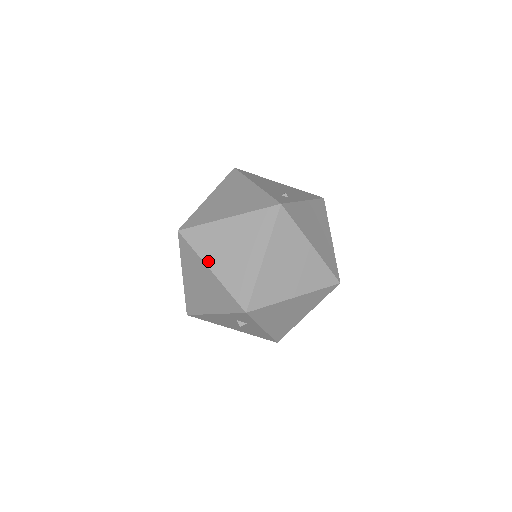
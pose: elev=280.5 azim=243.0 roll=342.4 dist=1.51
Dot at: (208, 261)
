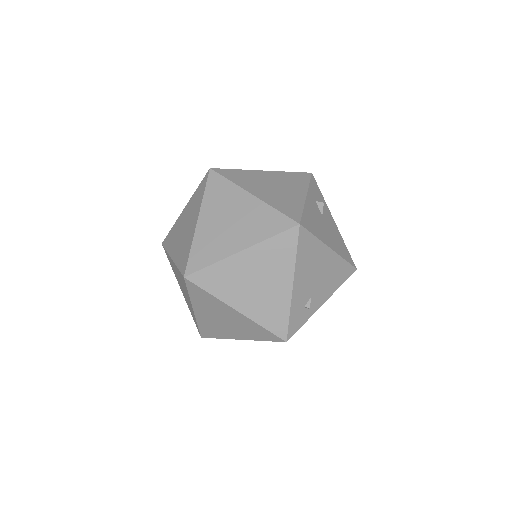
Dot at: (196, 307)
